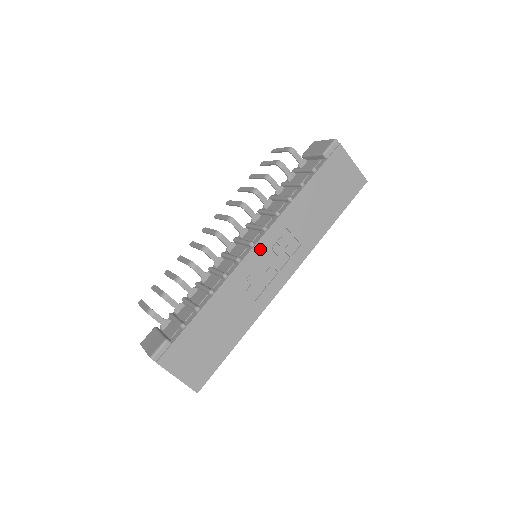
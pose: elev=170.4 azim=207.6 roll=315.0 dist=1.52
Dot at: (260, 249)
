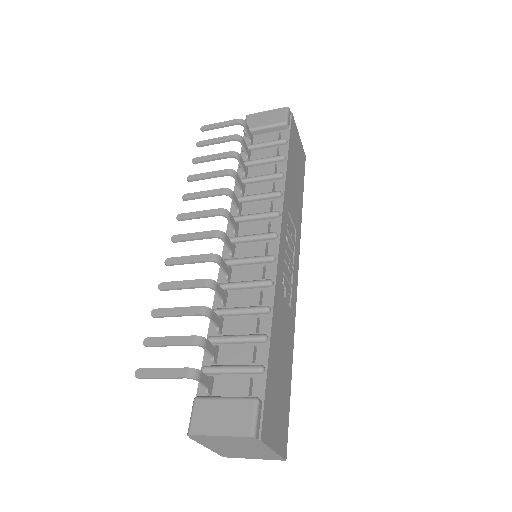
Dot at: (283, 240)
